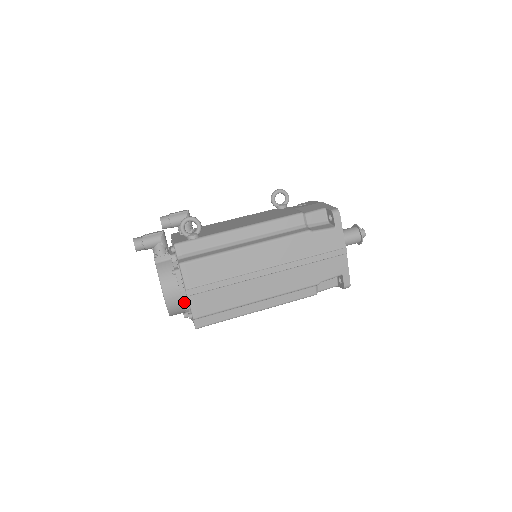
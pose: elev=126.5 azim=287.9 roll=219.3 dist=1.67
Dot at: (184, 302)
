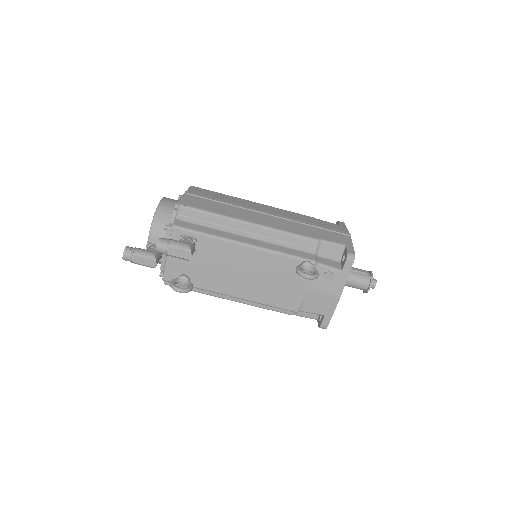
Dot at: occluded
